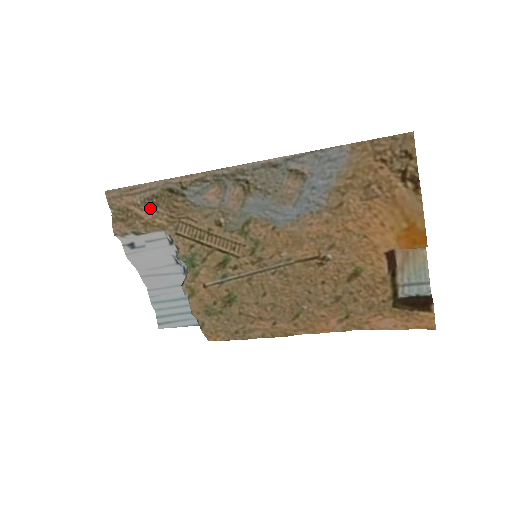
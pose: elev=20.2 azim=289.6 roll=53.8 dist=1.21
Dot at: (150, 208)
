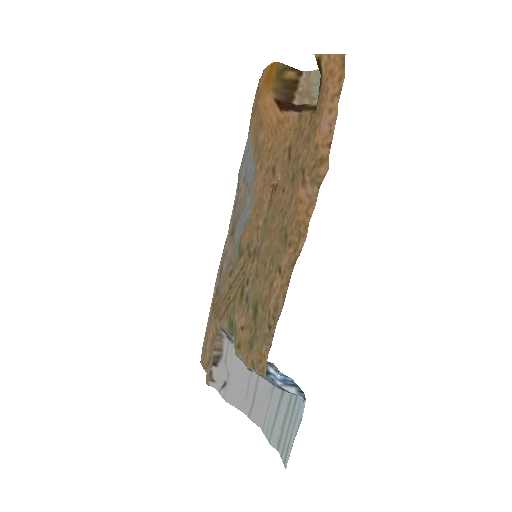
Dot at: (209, 329)
